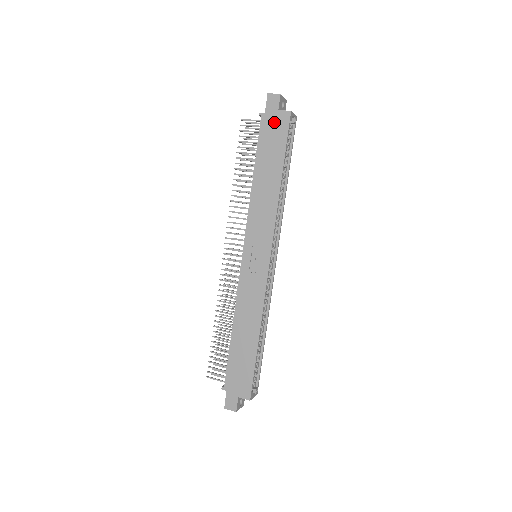
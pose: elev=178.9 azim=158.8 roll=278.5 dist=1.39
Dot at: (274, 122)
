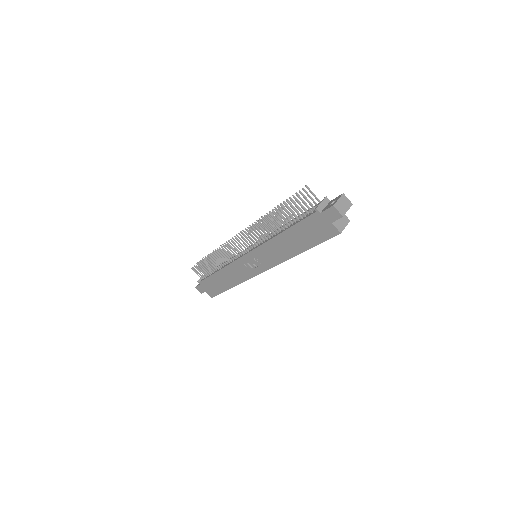
Dot at: (322, 225)
